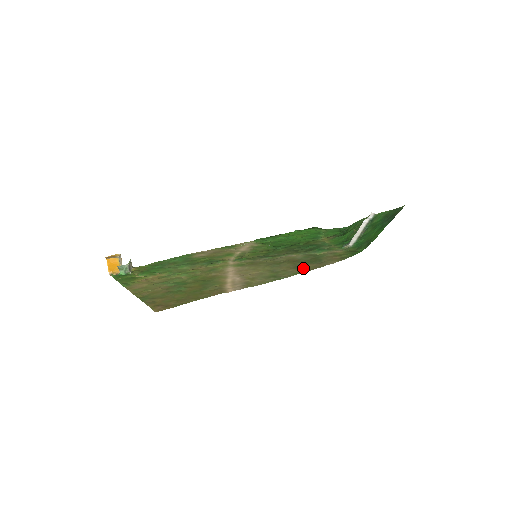
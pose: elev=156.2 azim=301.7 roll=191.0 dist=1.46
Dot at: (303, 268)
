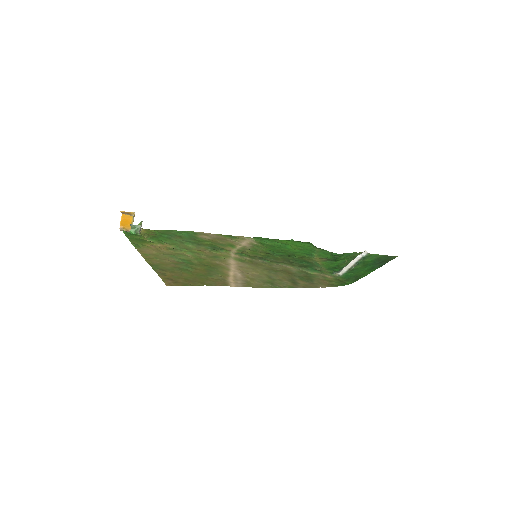
Dot at: (297, 283)
